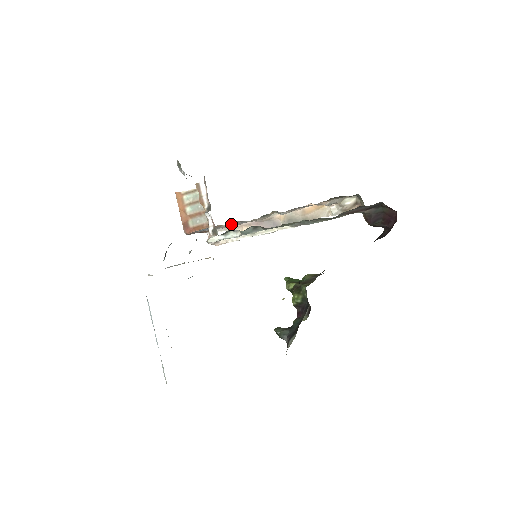
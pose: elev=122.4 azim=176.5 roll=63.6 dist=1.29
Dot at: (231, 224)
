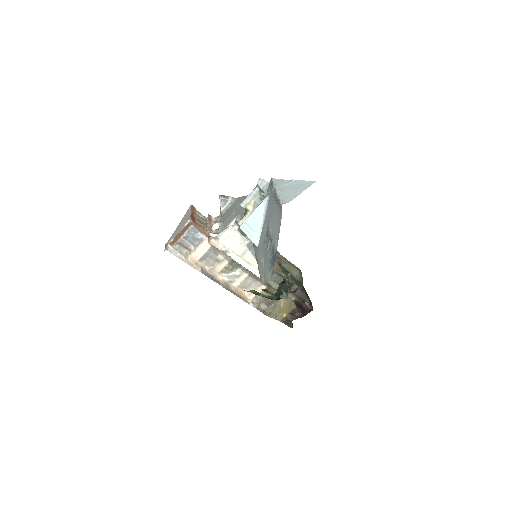
Dot at: (213, 247)
